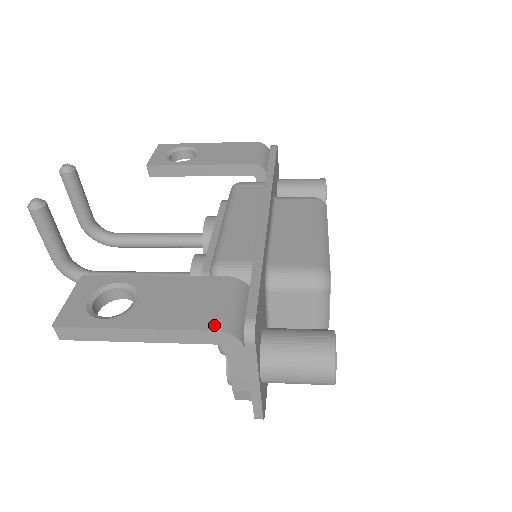
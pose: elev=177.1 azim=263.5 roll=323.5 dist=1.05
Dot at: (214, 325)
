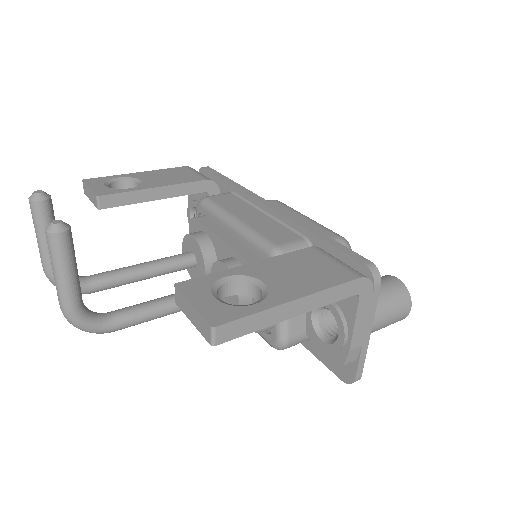
Dot at: (352, 275)
